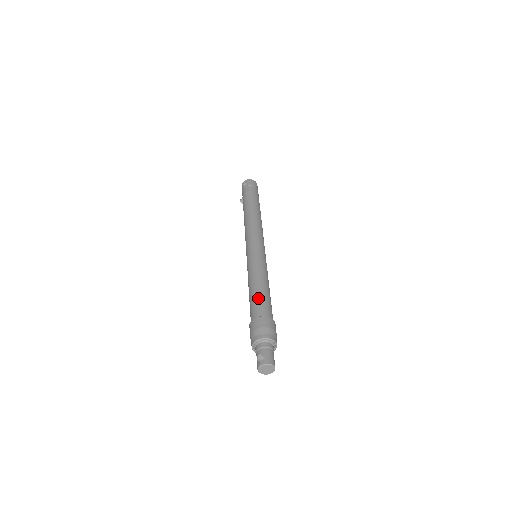
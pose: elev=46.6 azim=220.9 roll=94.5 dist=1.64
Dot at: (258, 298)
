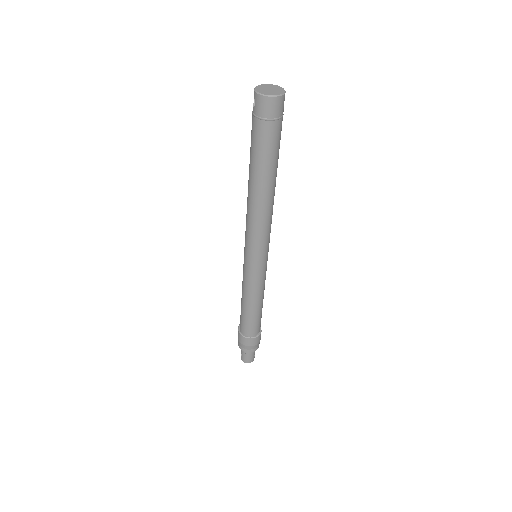
Dot at: (242, 317)
